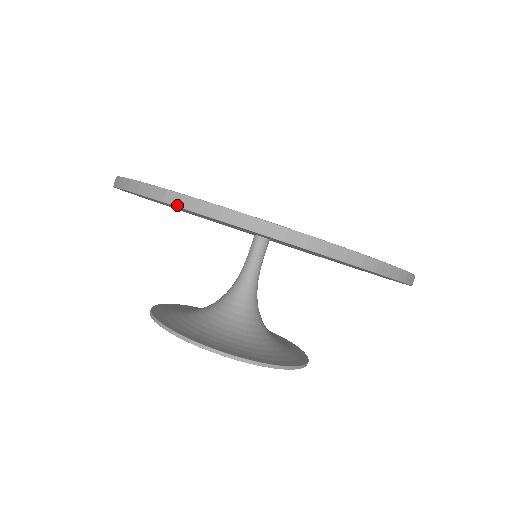
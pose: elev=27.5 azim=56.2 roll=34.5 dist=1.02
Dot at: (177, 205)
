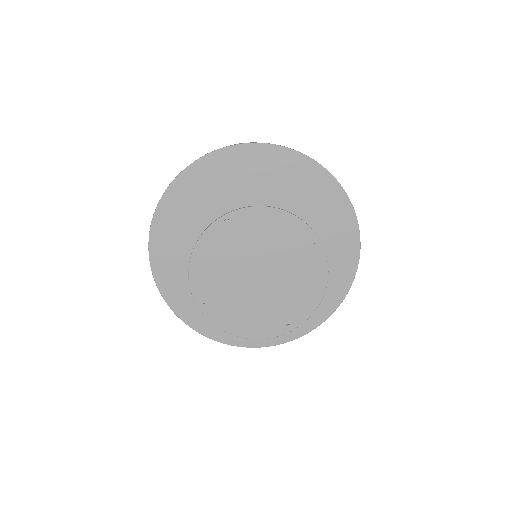
Dot at: (185, 168)
